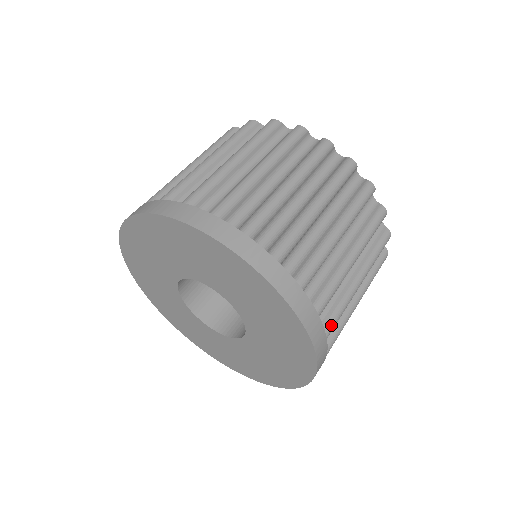
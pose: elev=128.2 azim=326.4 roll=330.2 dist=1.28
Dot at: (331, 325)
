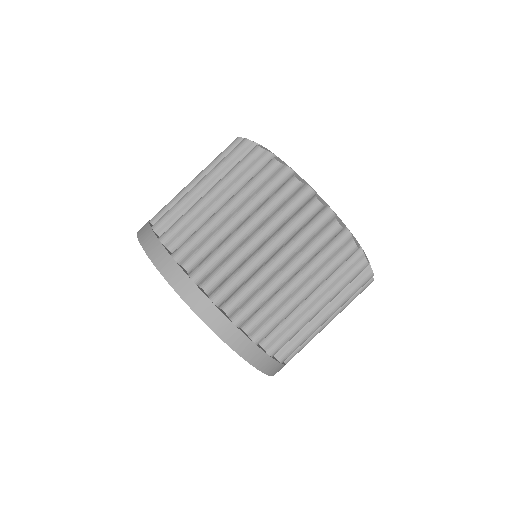
Dot at: (261, 333)
